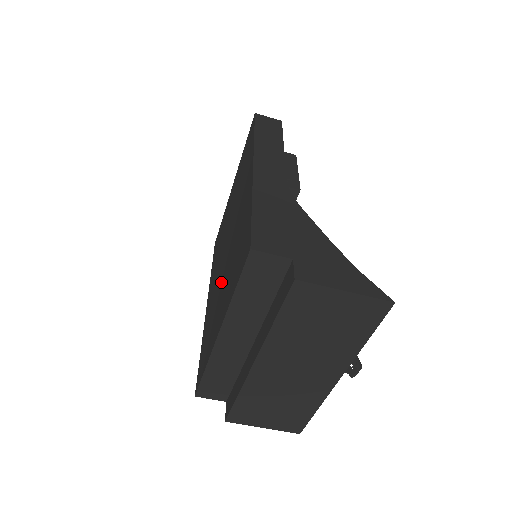
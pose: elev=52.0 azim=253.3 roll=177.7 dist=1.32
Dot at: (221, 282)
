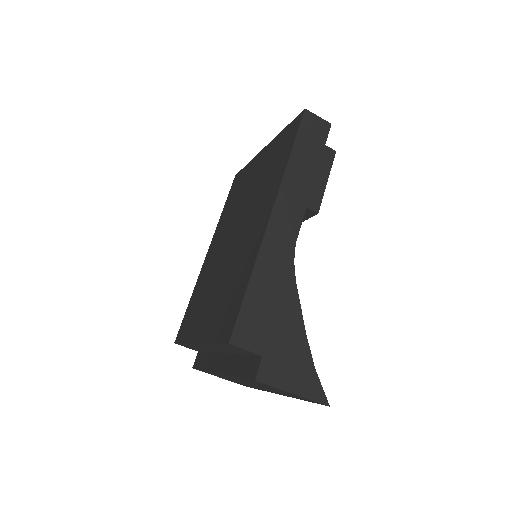
Dot at: (216, 278)
